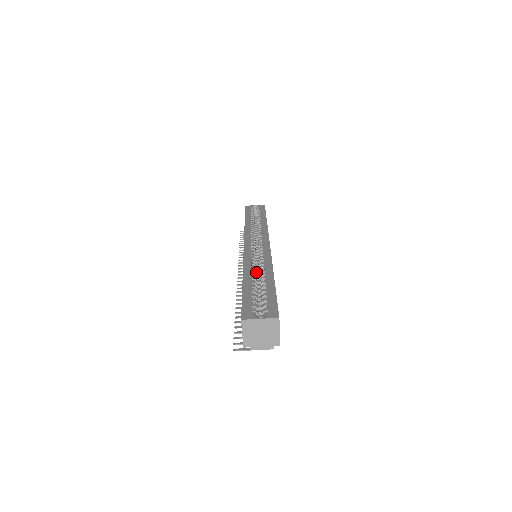
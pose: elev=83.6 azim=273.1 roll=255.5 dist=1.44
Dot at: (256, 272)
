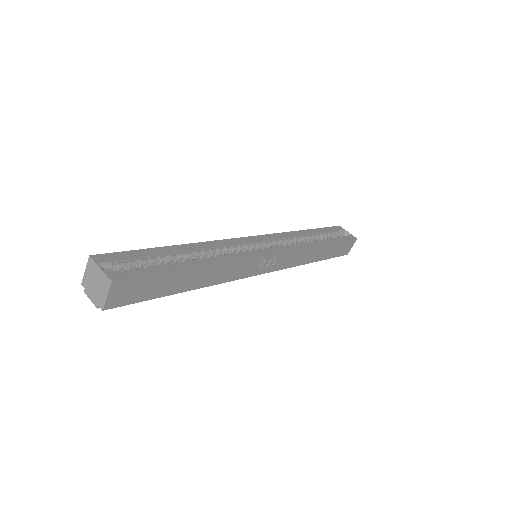
Dot at: occluded
